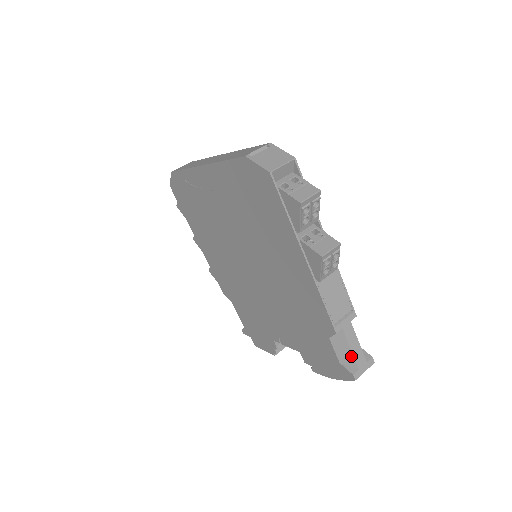
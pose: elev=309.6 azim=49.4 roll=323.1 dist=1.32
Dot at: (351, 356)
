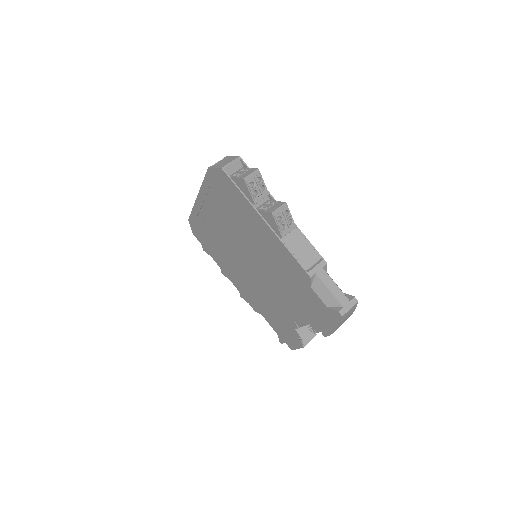
Dot at: (332, 297)
